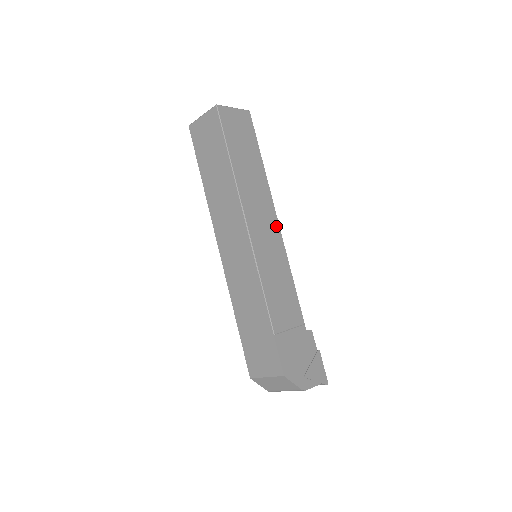
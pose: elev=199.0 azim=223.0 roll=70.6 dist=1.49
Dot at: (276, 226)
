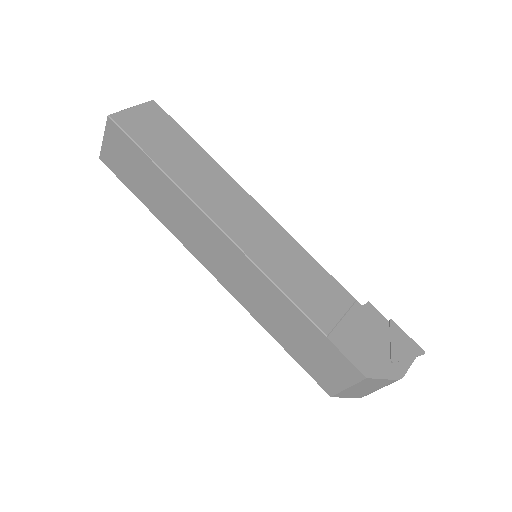
Dot at: (258, 209)
